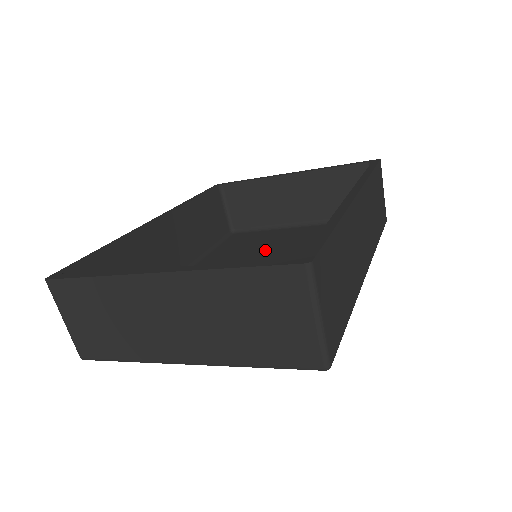
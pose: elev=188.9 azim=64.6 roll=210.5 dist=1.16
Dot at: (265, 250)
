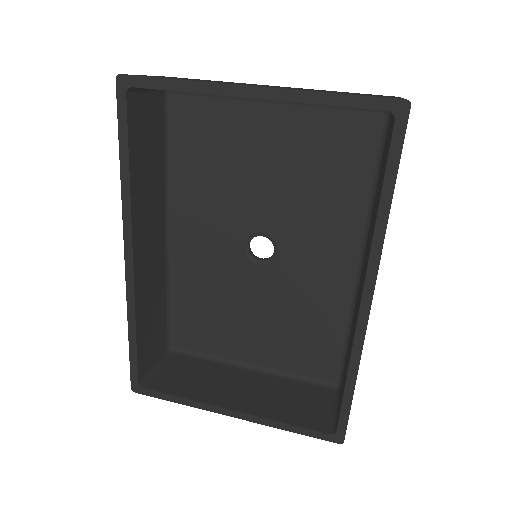
Dot at: (247, 187)
